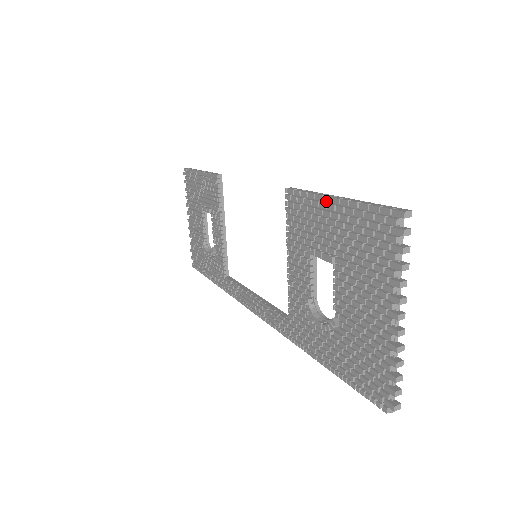
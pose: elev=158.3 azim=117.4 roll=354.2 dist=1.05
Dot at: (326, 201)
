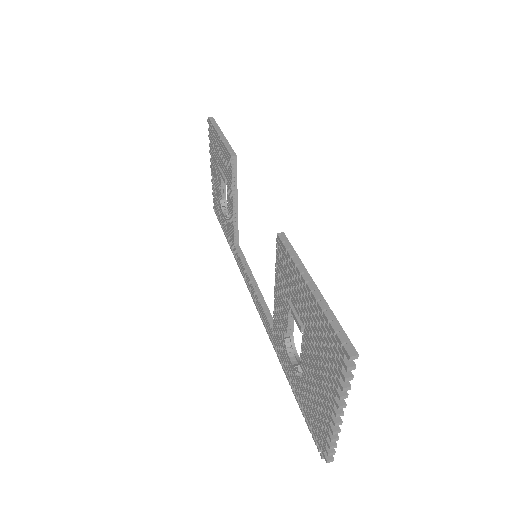
Dot at: (302, 281)
